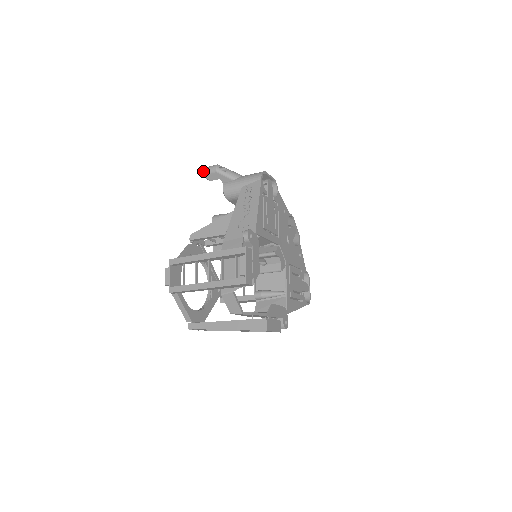
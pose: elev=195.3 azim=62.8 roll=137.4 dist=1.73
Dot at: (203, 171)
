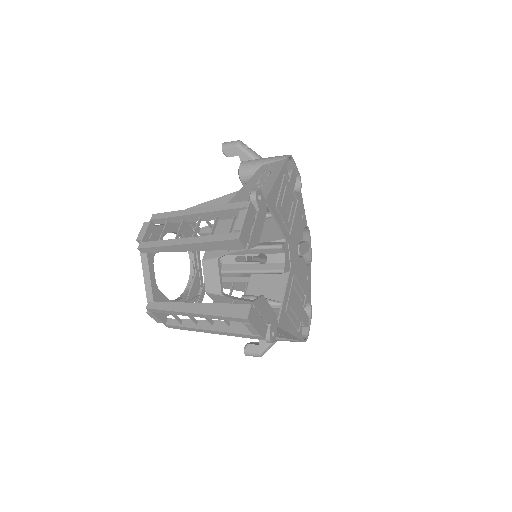
Dot at: (223, 144)
